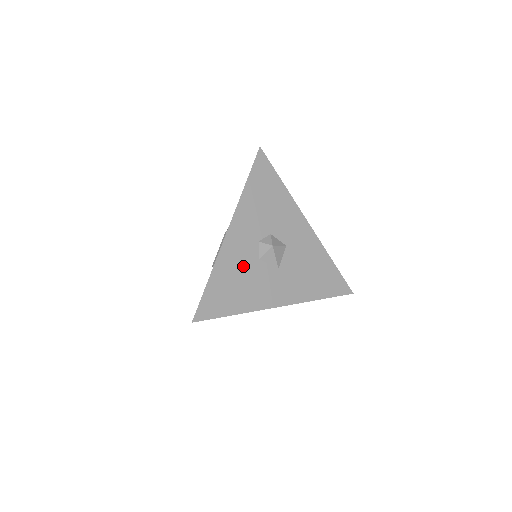
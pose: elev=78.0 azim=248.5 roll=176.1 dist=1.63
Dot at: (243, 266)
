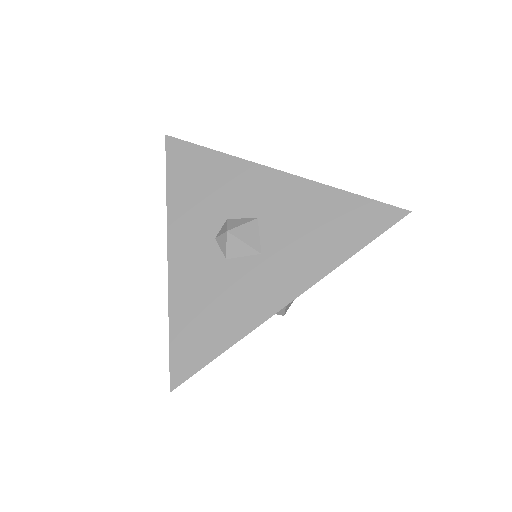
Dot at: (208, 281)
